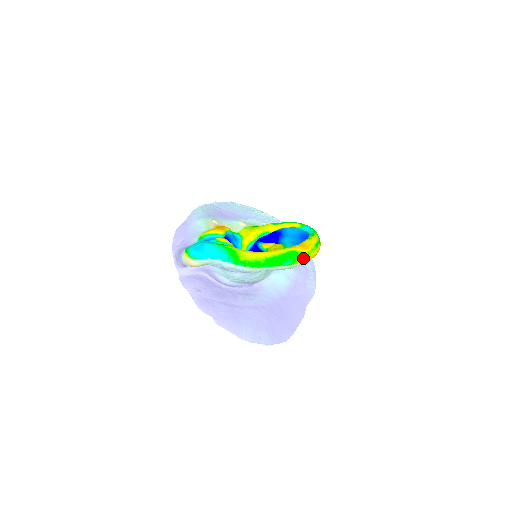
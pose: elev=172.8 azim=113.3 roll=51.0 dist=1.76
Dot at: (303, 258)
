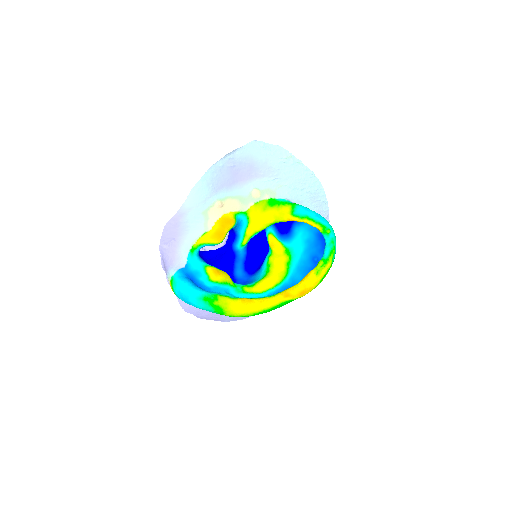
Dot at: occluded
